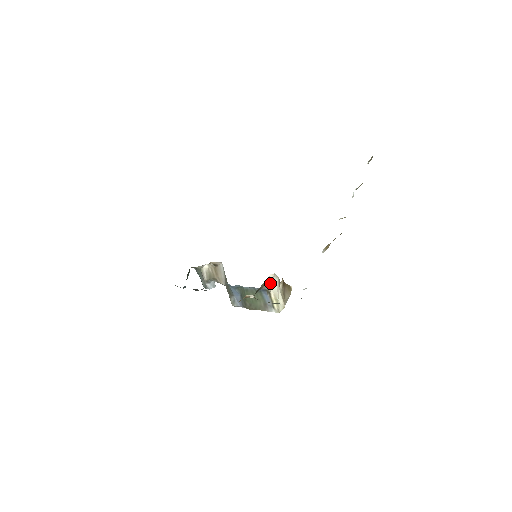
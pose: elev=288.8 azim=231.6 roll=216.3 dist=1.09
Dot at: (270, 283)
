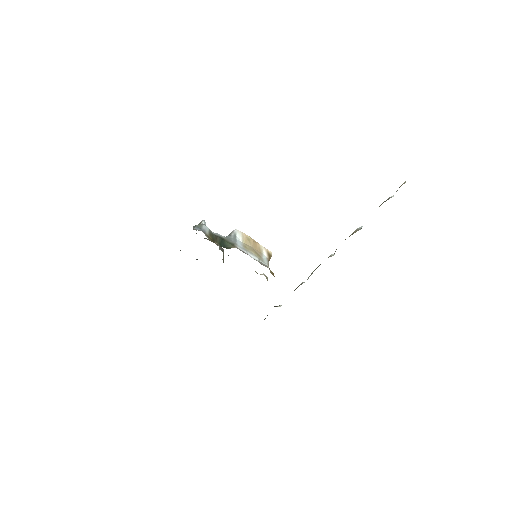
Dot at: occluded
